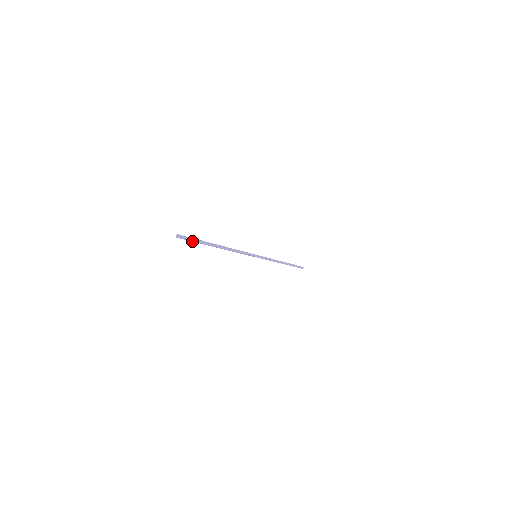
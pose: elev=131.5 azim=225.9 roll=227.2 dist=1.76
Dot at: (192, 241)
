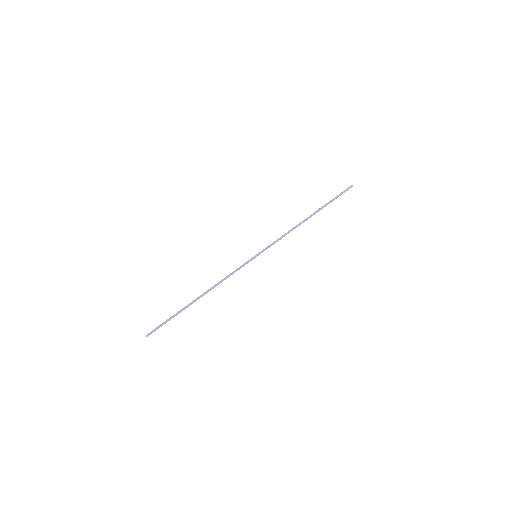
Dot at: (165, 323)
